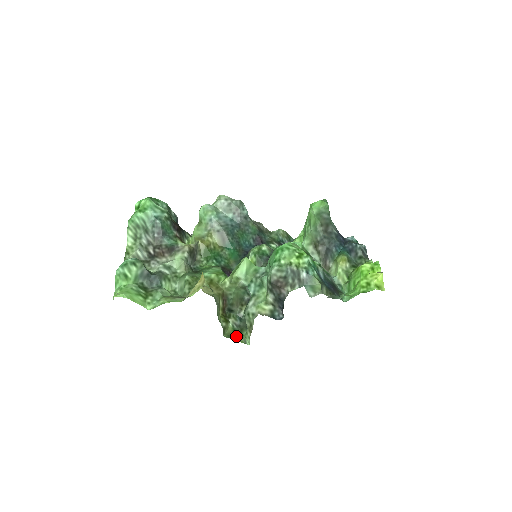
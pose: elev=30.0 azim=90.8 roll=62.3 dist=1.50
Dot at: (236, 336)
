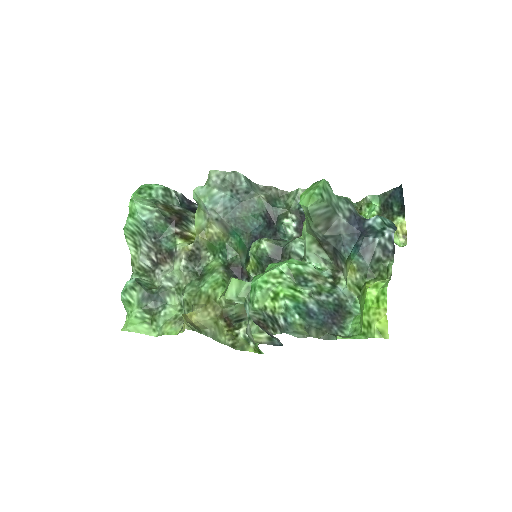
Dot at: (250, 347)
